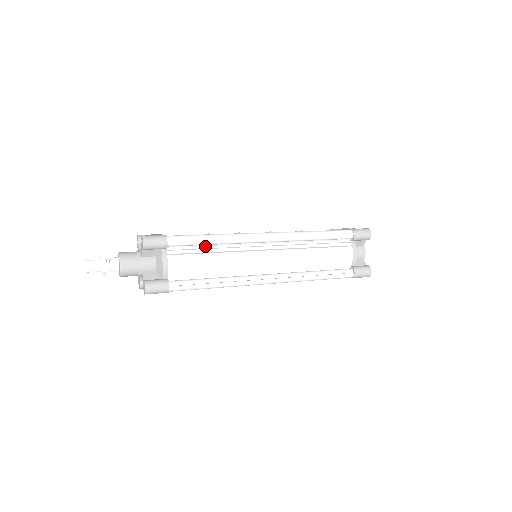
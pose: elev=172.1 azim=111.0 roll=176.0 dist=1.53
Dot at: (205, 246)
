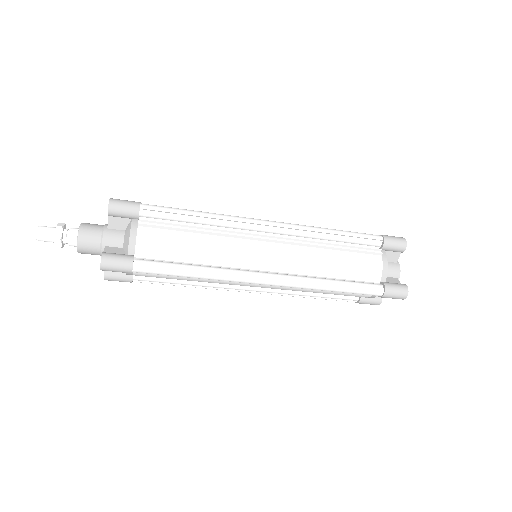
Dot at: (188, 225)
